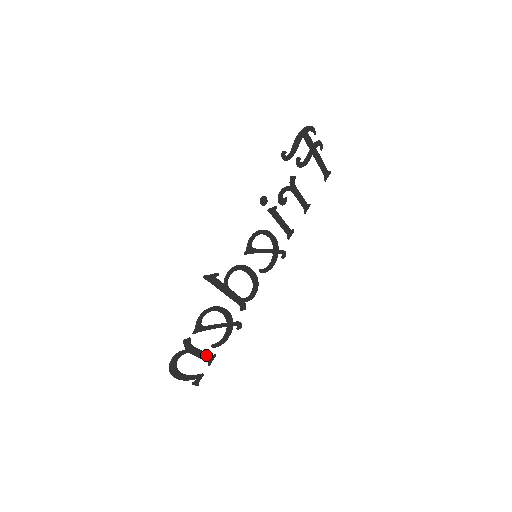
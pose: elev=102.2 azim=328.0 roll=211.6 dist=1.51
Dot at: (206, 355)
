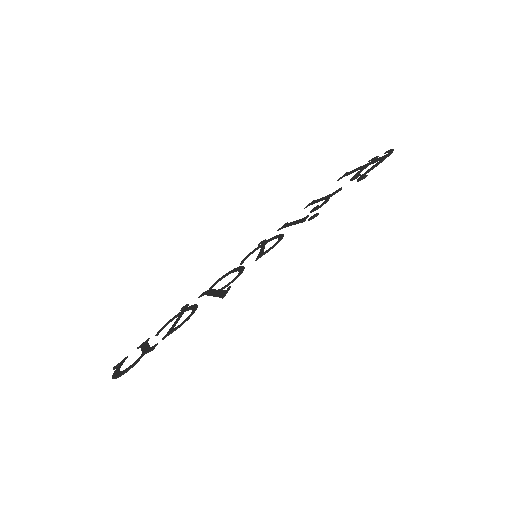
Dot at: (146, 344)
